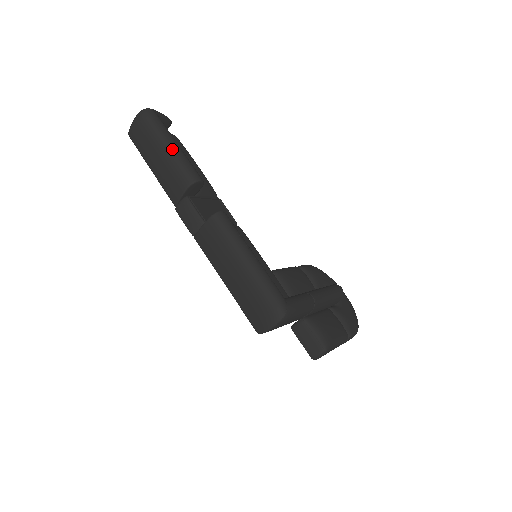
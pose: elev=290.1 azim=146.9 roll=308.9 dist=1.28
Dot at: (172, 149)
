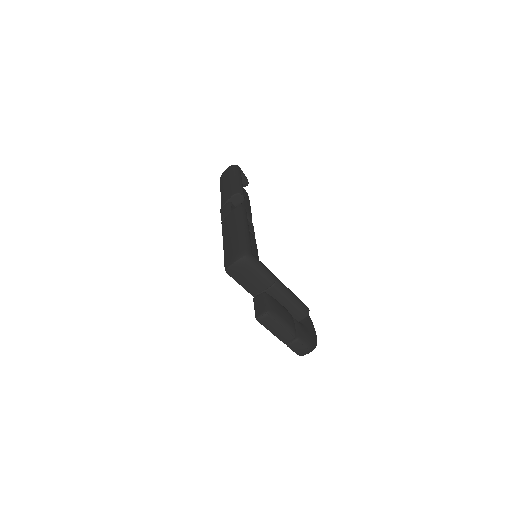
Dot at: (237, 180)
